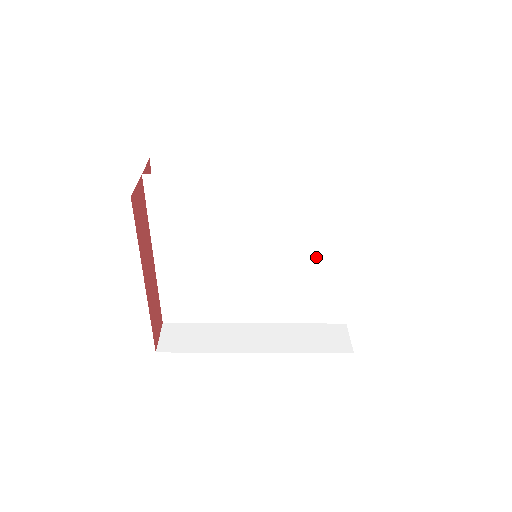
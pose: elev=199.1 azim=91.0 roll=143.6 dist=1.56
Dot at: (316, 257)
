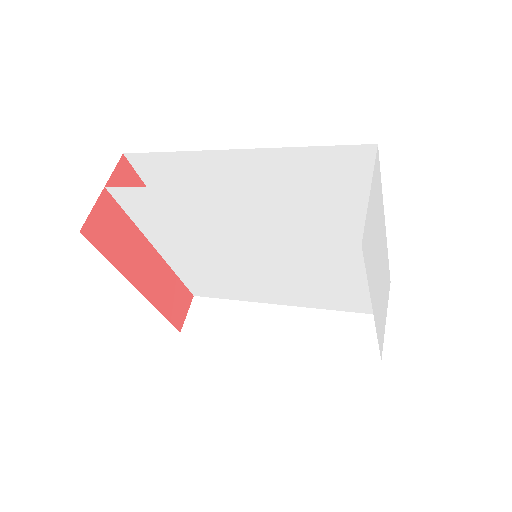
Dot at: (326, 260)
